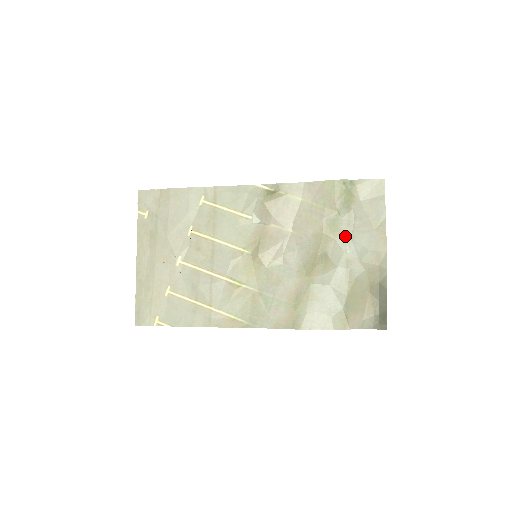
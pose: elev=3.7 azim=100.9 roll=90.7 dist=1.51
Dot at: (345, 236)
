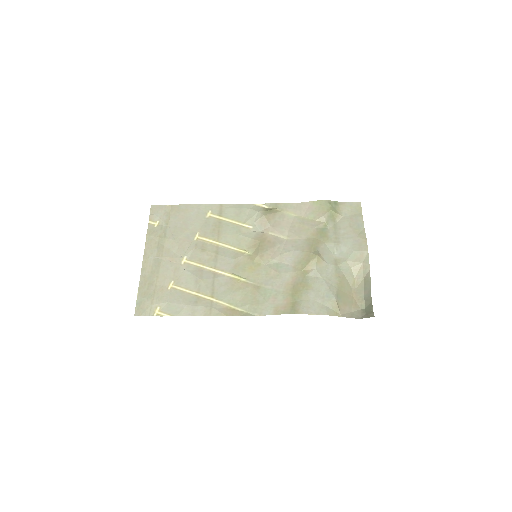
Dot at: (333, 241)
